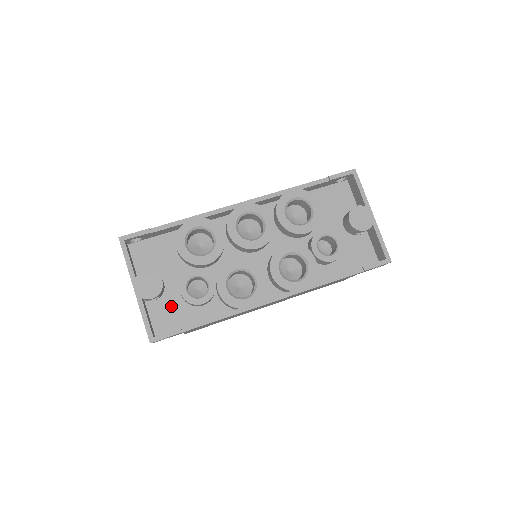
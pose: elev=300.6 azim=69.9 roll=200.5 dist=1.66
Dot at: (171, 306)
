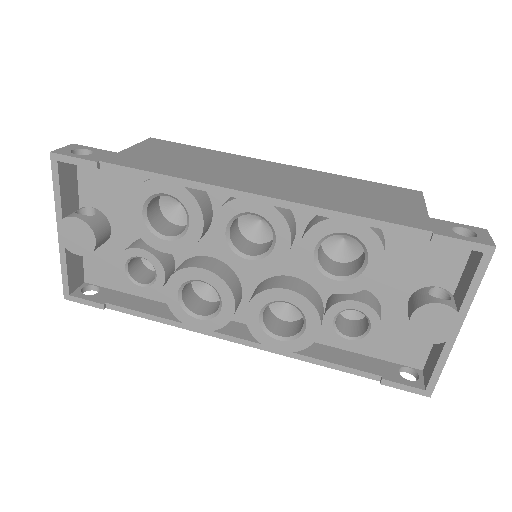
Dot at: (112, 261)
